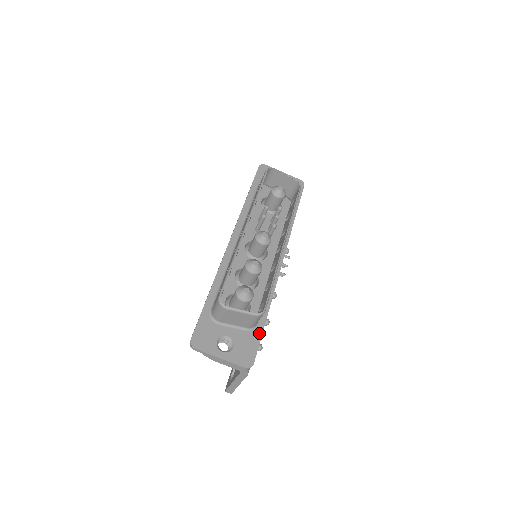
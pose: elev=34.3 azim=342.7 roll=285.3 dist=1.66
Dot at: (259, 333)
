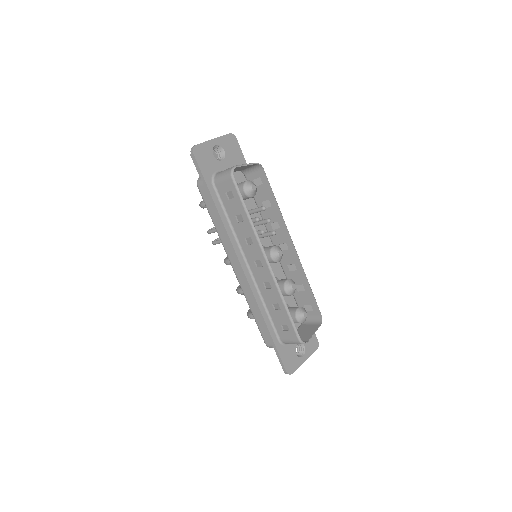
Dot at: occluded
